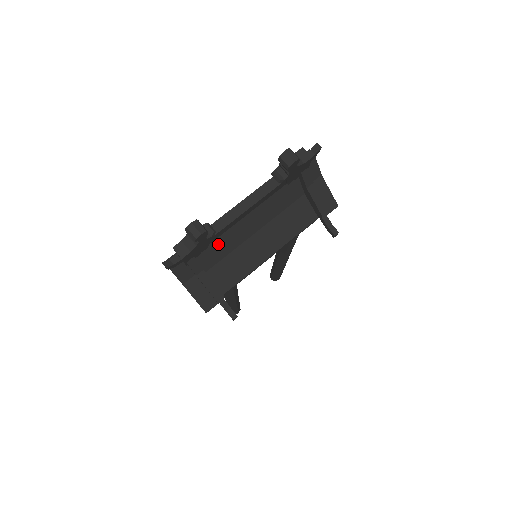
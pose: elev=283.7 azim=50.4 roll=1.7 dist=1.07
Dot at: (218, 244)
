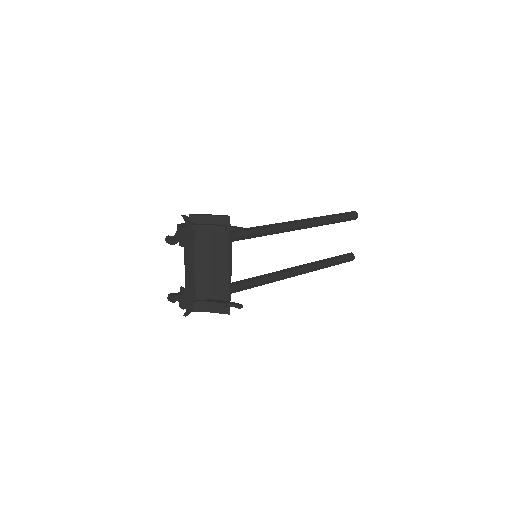
Dot at: (201, 286)
